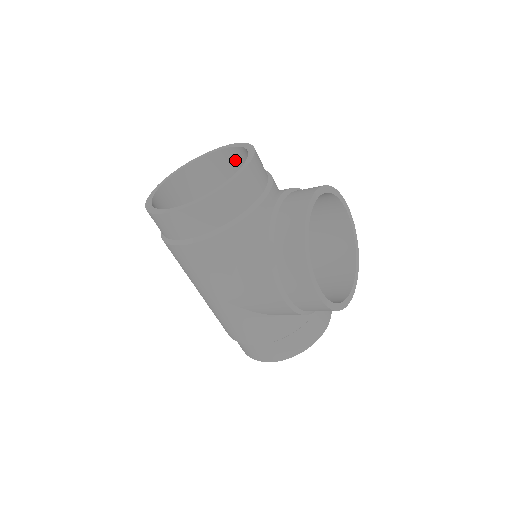
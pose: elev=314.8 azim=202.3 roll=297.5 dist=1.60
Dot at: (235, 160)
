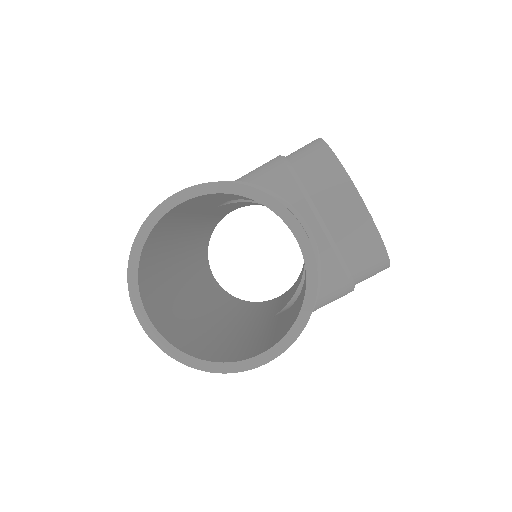
Dot at: (197, 200)
